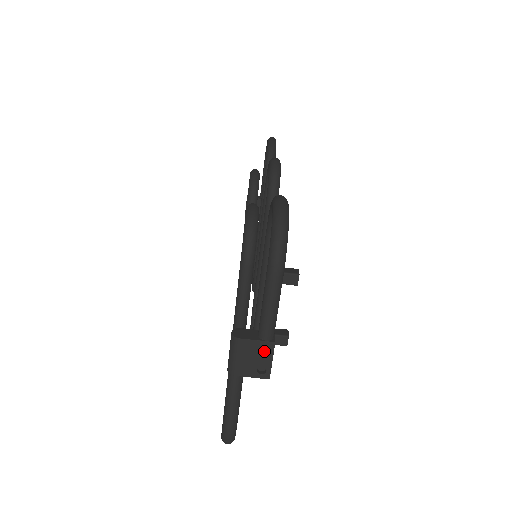
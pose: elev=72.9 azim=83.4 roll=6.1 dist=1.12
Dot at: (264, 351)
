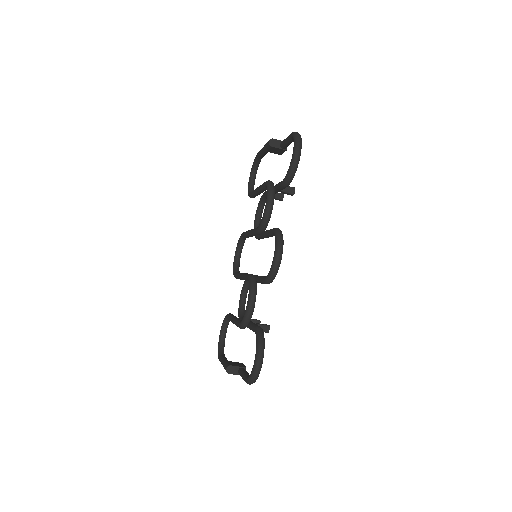
Dot at: occluded
